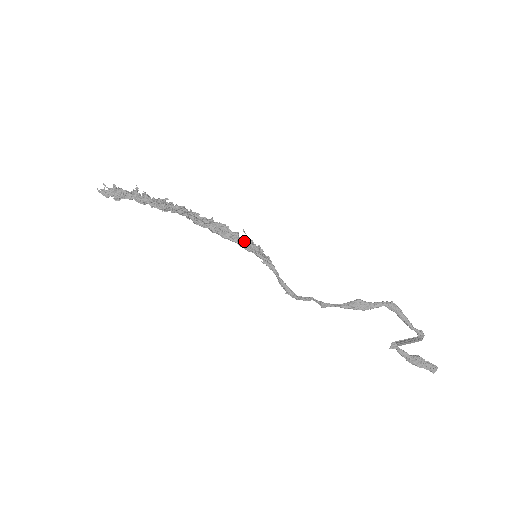
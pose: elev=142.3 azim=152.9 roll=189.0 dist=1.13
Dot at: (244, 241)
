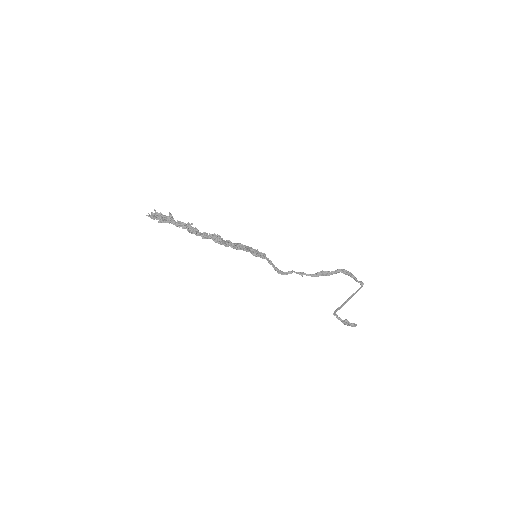
Dot at: (247, 251)
